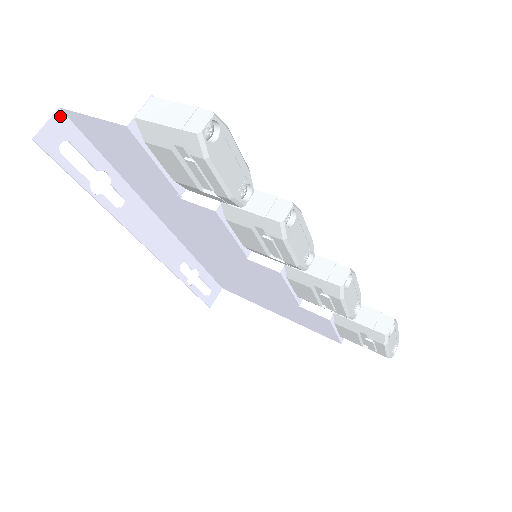
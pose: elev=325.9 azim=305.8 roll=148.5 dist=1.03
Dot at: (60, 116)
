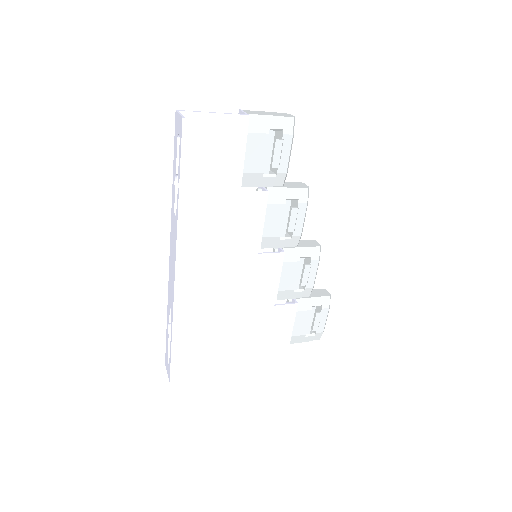
Dot at: occluded
